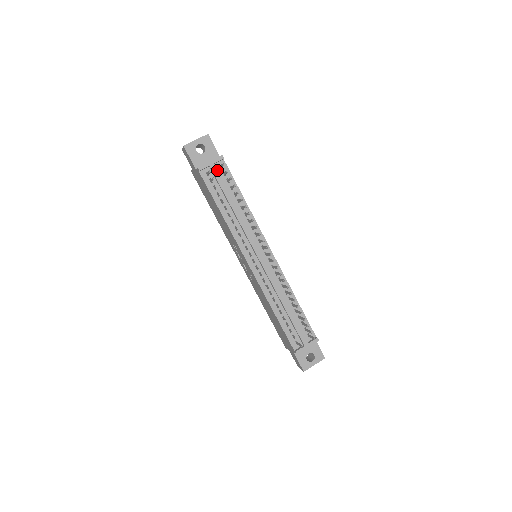
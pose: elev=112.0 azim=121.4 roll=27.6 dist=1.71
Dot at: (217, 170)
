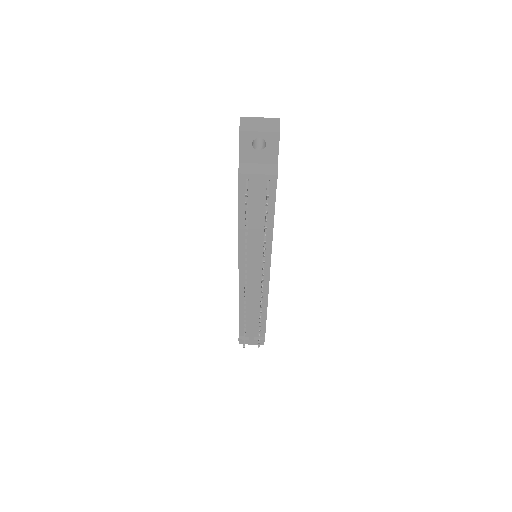
Dot at: (260, 186)
